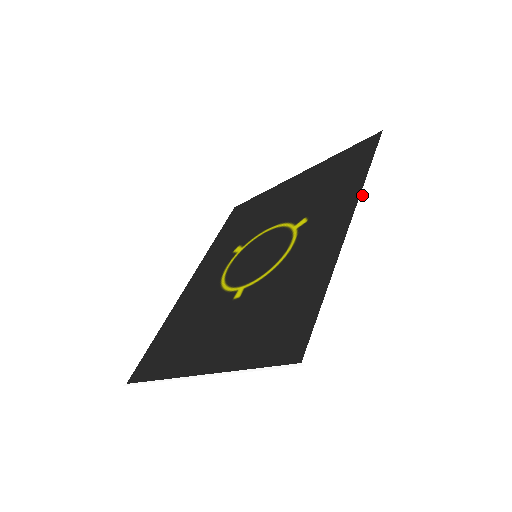
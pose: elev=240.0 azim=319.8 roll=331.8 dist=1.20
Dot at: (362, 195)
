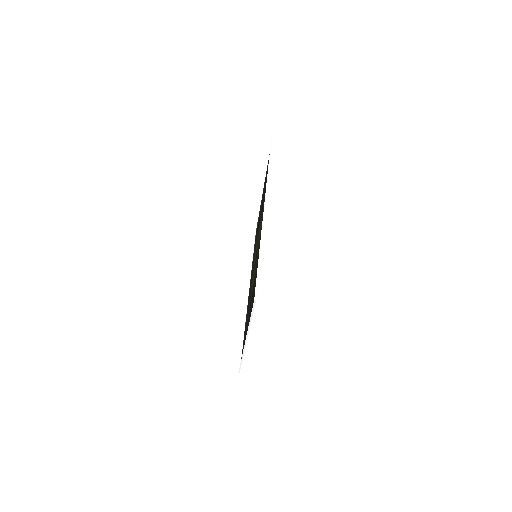
Dot at: (267, 187)
